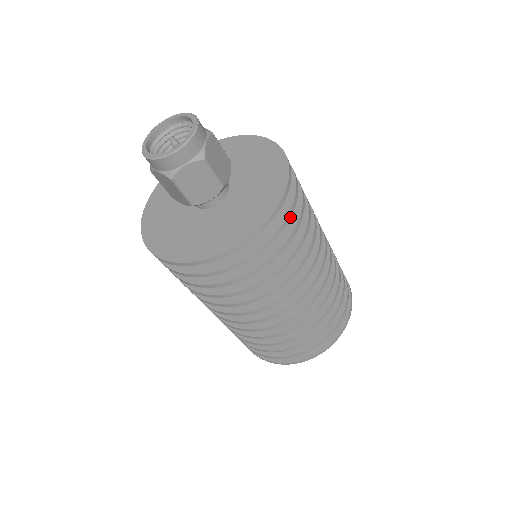
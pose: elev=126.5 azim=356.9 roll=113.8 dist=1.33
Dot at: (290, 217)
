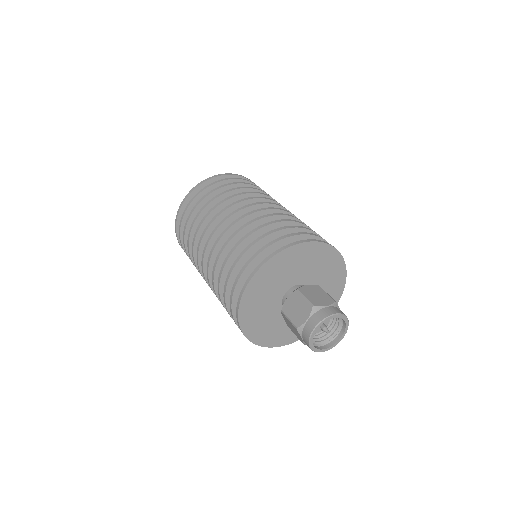
Dot at: occluded
